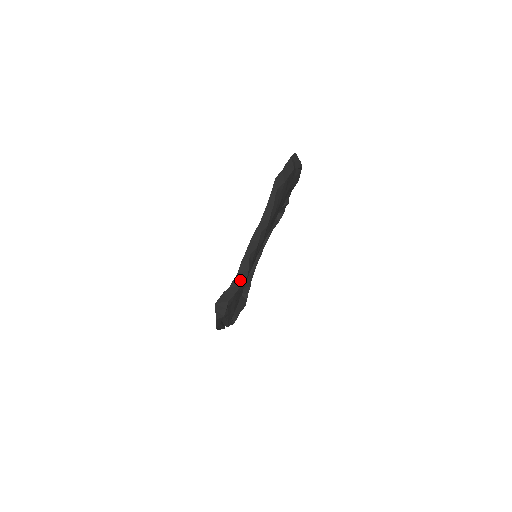
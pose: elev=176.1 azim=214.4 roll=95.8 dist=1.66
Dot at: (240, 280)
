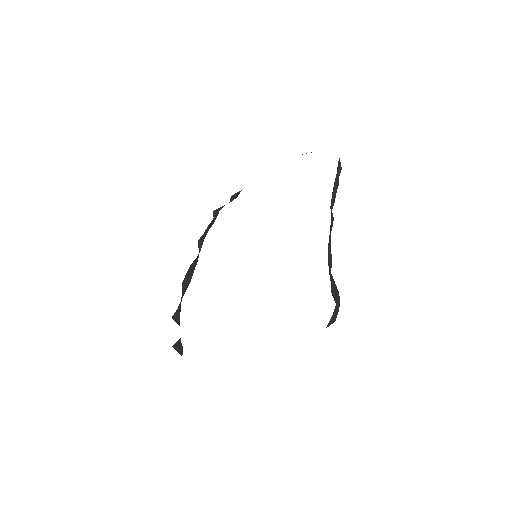
Dot at: occluded
